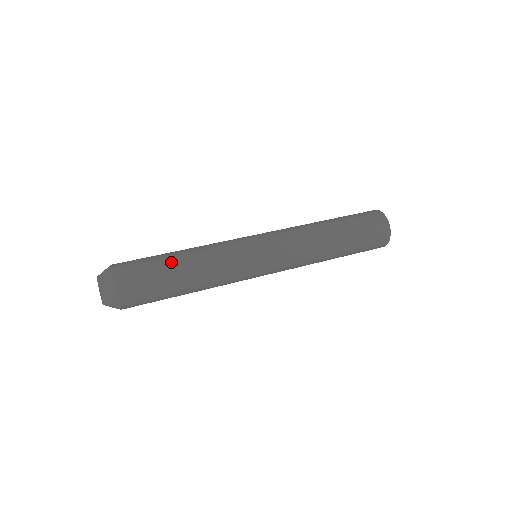
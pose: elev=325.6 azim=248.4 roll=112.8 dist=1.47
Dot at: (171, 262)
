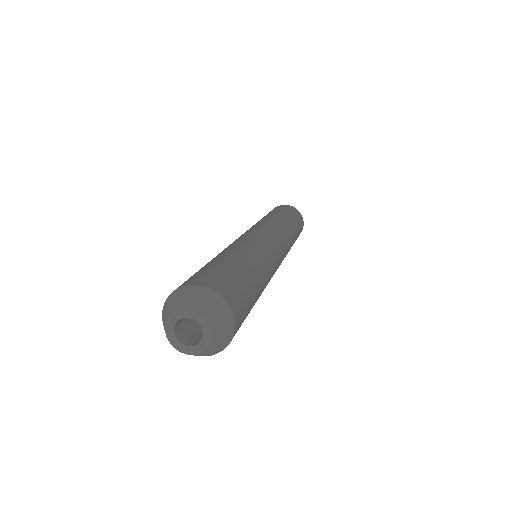
Dot at: (256, 283)
